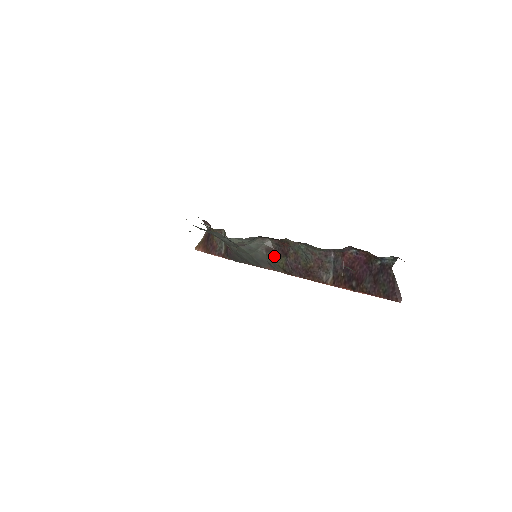
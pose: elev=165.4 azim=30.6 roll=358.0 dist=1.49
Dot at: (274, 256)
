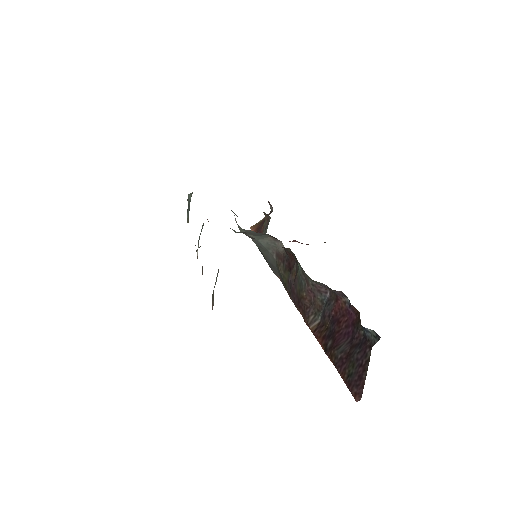
Dot at: (282, 266)
